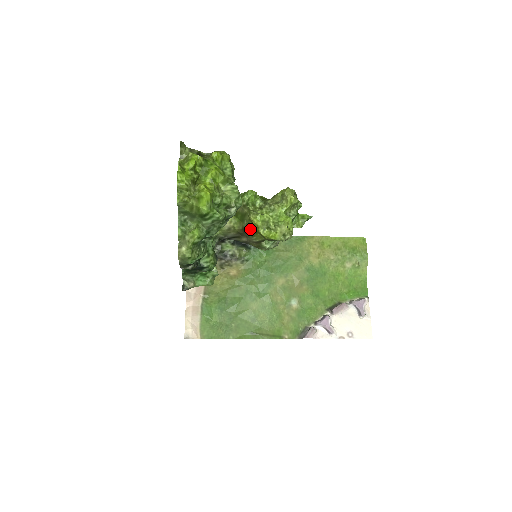
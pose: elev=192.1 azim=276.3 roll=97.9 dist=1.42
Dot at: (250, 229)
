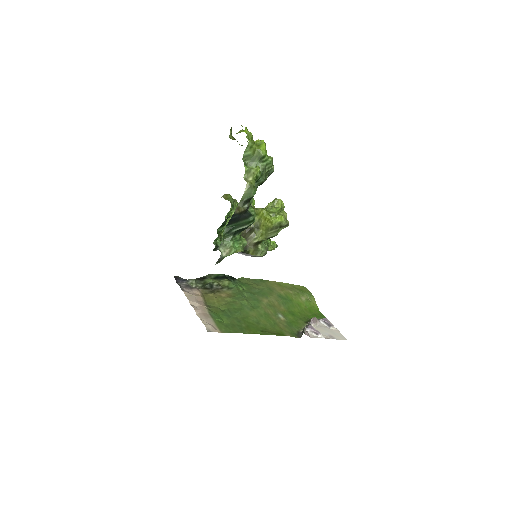
Dot at: (254, 227)
